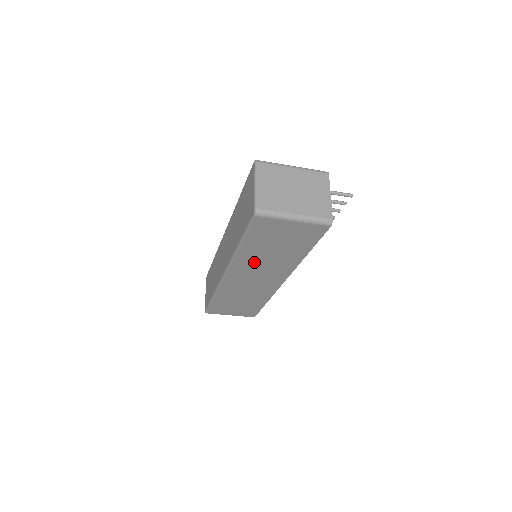
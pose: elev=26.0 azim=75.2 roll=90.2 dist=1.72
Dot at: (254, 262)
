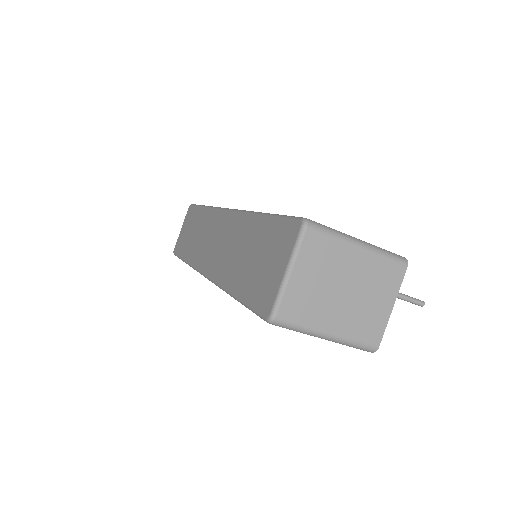
Dot at: occluded
